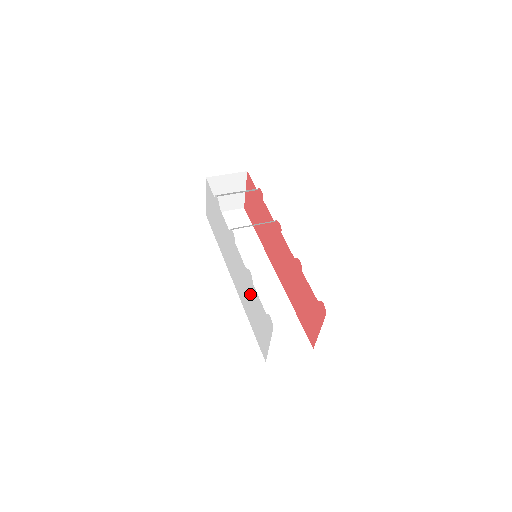
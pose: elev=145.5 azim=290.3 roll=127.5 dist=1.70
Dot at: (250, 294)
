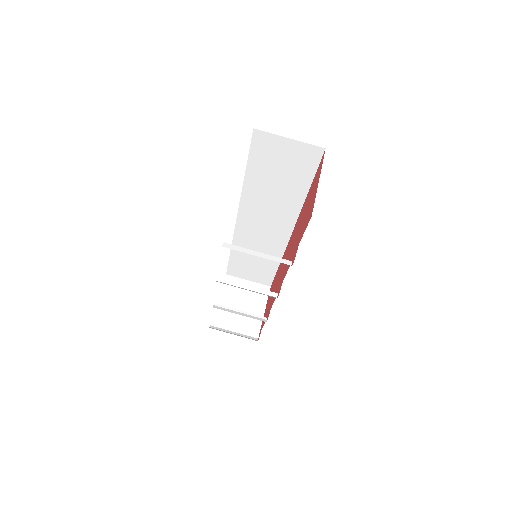
Dot at: occluded
